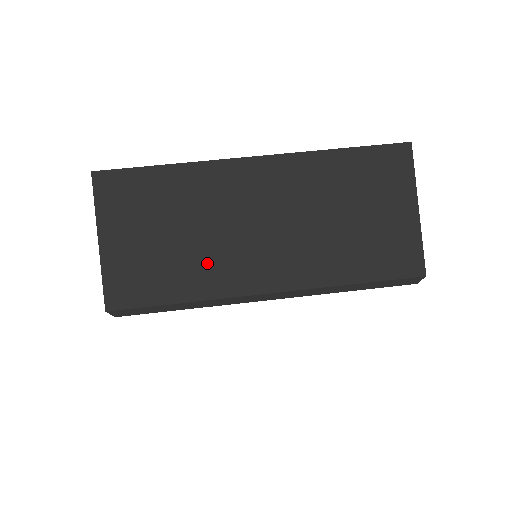
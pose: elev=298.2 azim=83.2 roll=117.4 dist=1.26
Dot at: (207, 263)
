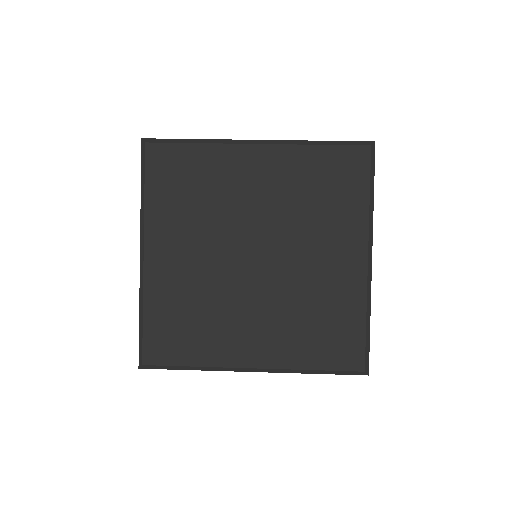
Dot at: occluded
